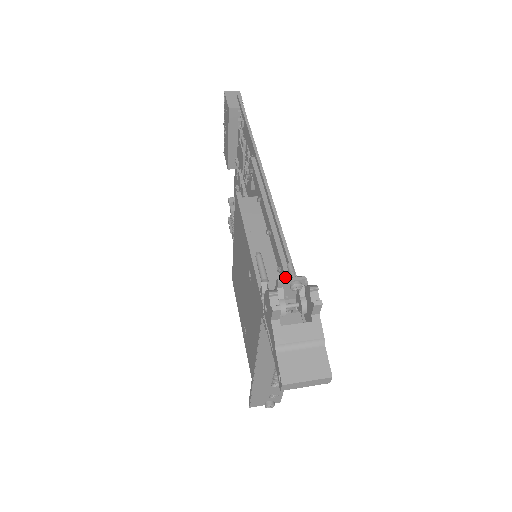
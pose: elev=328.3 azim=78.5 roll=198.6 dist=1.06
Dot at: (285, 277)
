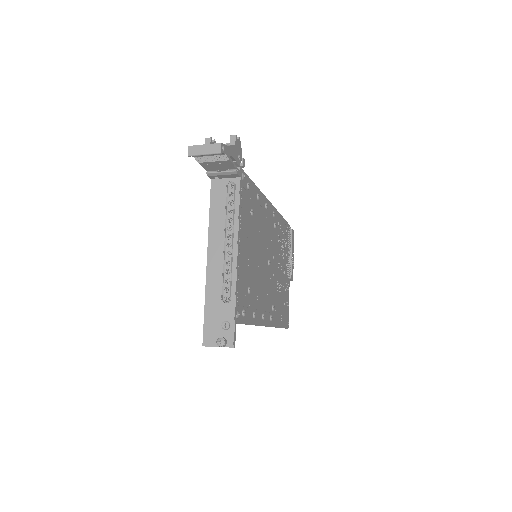
Dot at: occluded
